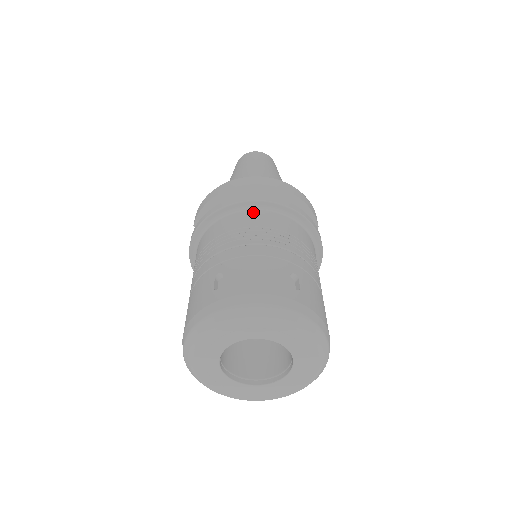
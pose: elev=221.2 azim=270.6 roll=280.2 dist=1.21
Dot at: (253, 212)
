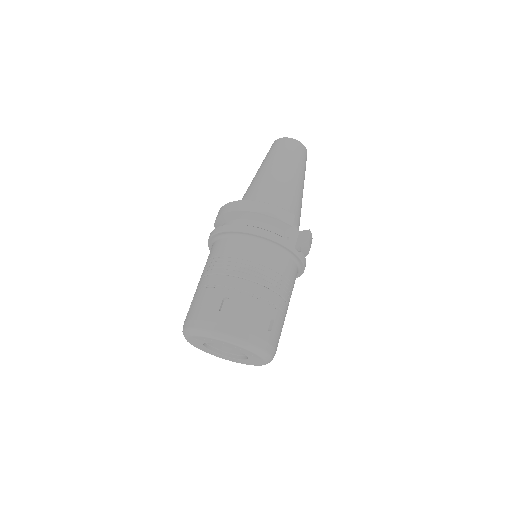
Dot at: (223, 240)
